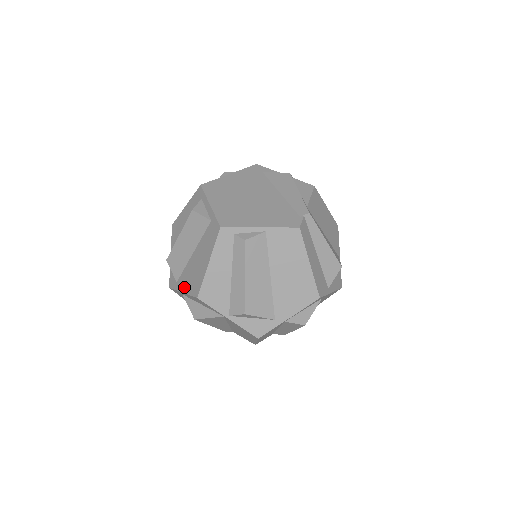
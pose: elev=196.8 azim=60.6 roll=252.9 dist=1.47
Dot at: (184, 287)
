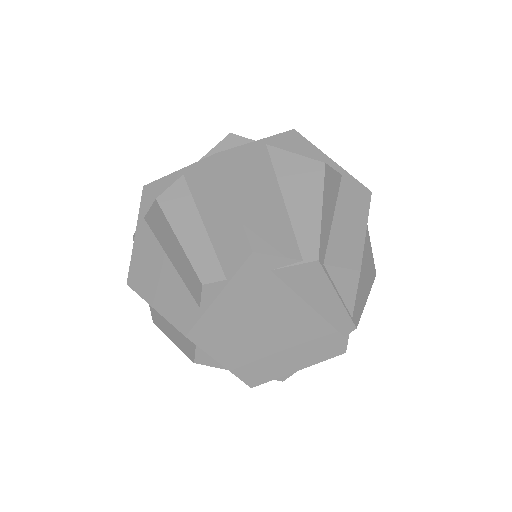
Dot at: occluded
